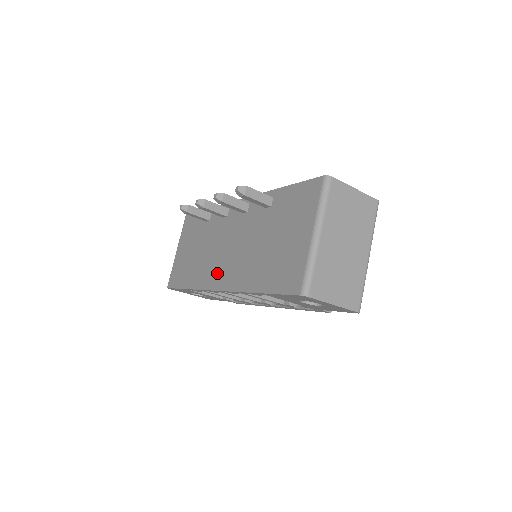
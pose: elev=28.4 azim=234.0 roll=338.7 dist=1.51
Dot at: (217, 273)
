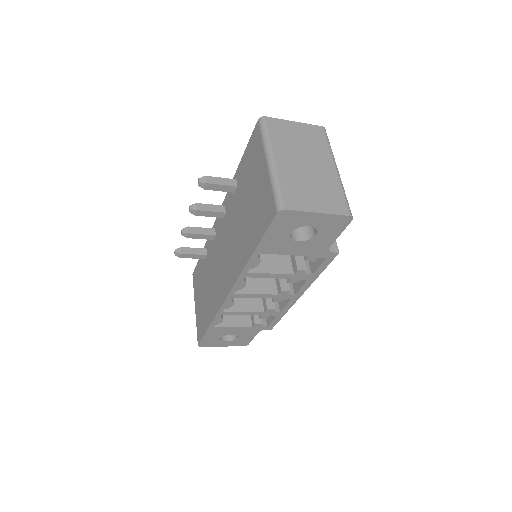
Dot at: (223, 283)
